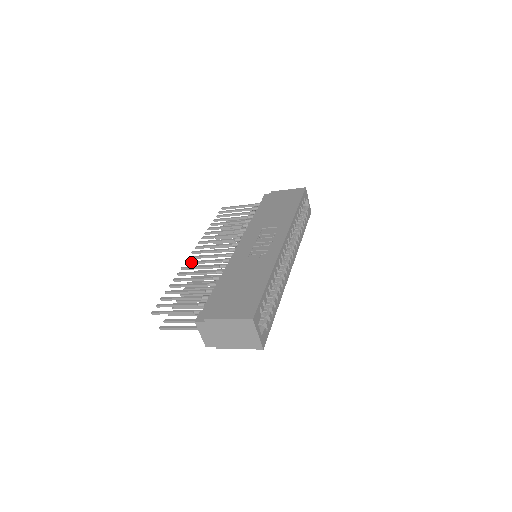
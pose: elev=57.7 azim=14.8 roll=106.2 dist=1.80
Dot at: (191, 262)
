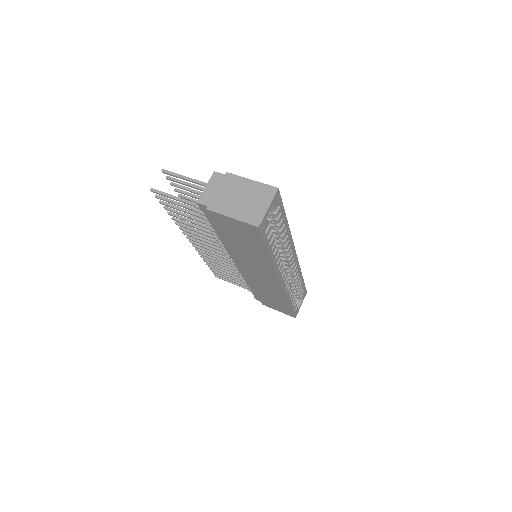
Dot at: occluded
